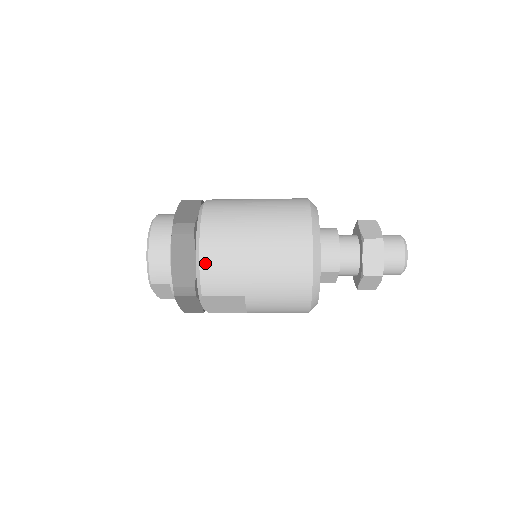
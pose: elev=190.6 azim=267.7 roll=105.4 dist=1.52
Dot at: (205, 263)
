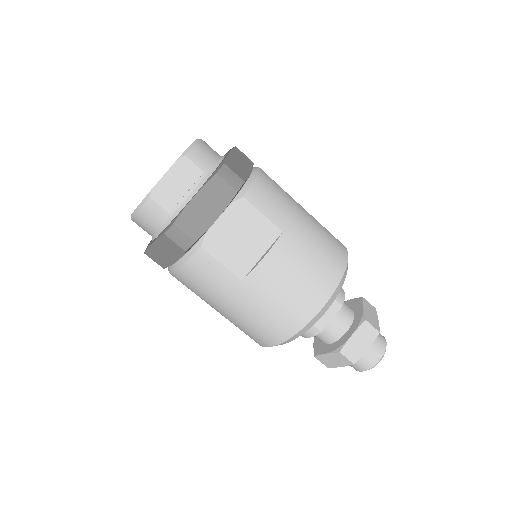
Dot at: (263, 177)
